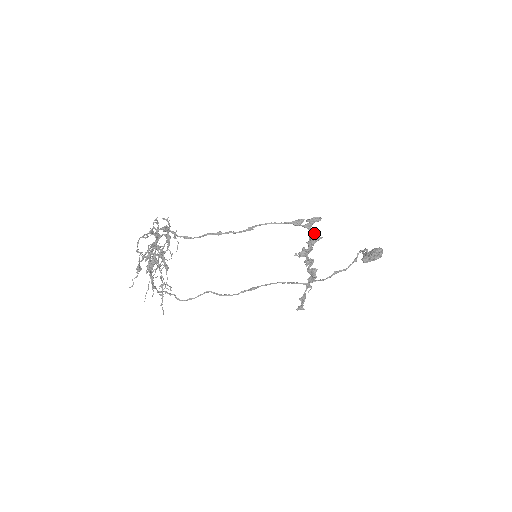
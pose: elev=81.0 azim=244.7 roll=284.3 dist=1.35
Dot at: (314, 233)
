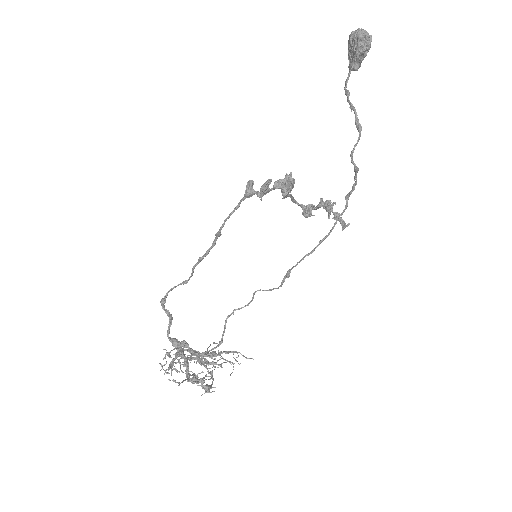
Dot at: (279, 187)
